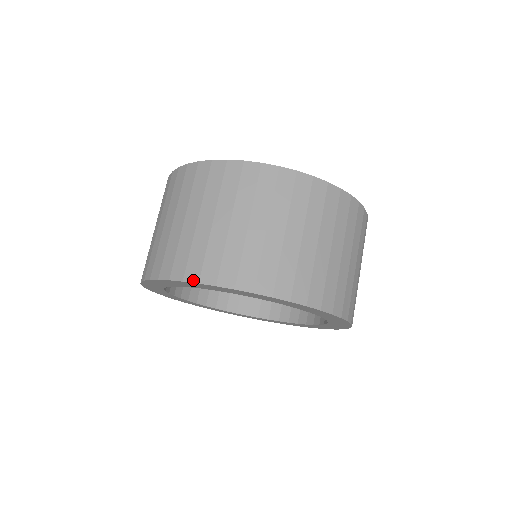
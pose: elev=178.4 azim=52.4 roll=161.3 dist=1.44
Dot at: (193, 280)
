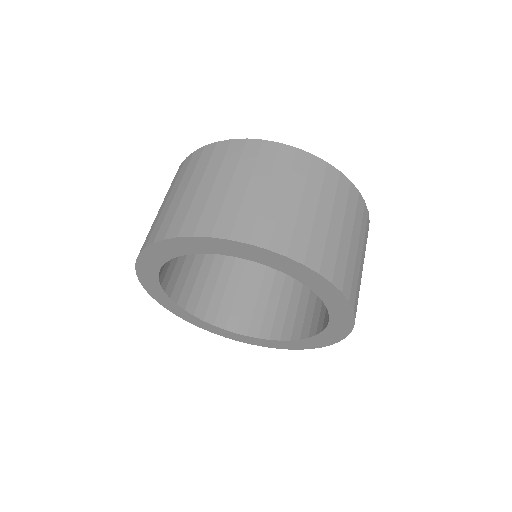
Dot at: (223, 236)
